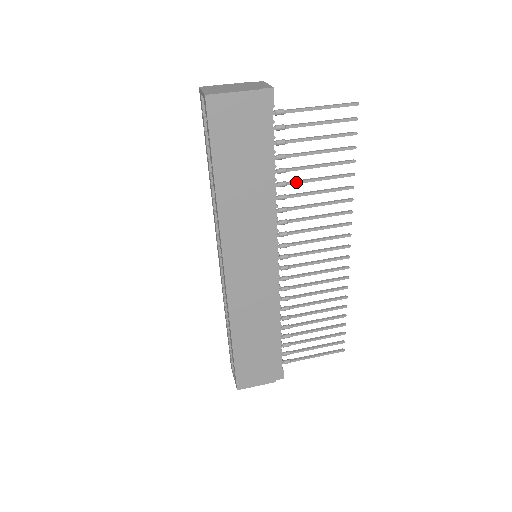
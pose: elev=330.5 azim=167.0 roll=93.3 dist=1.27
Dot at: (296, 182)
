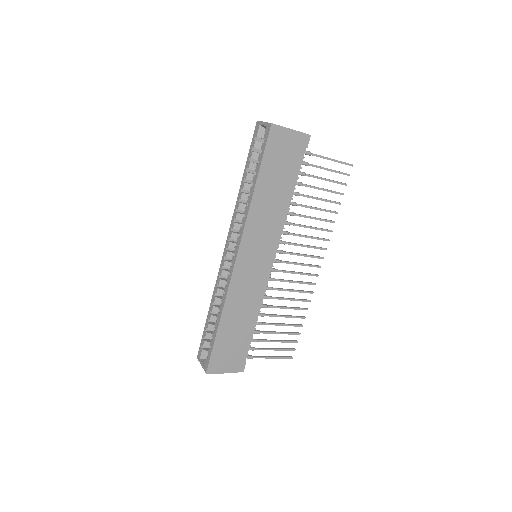
Dot at: (303, 205)
